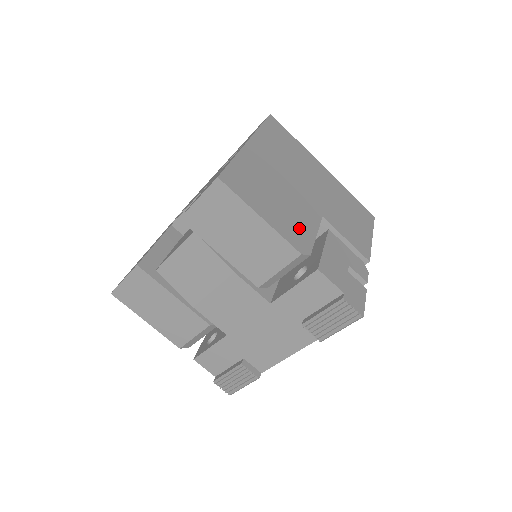
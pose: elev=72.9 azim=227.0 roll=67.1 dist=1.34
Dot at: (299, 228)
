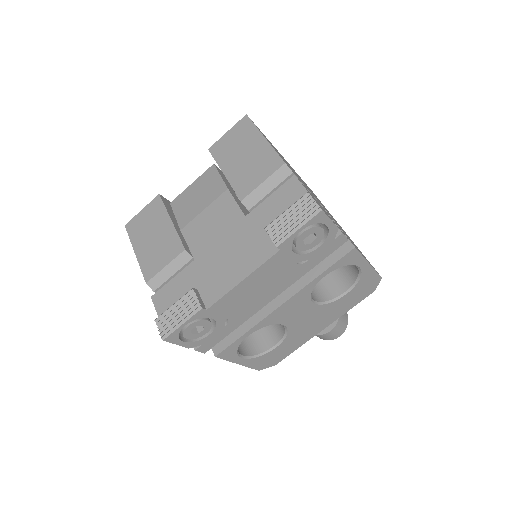
Dot at: occluded
